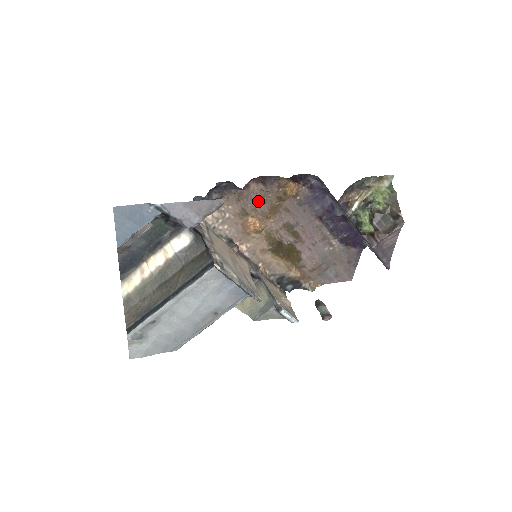
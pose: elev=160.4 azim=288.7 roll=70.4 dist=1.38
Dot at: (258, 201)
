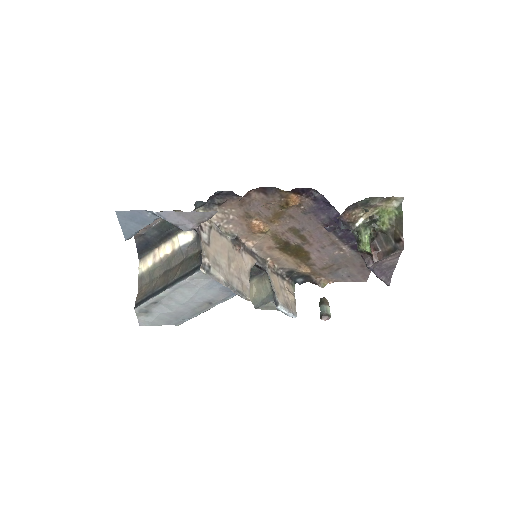
Dot at: (261, 207)
